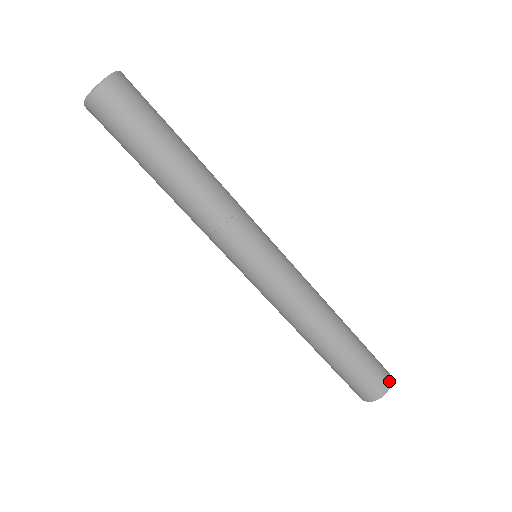
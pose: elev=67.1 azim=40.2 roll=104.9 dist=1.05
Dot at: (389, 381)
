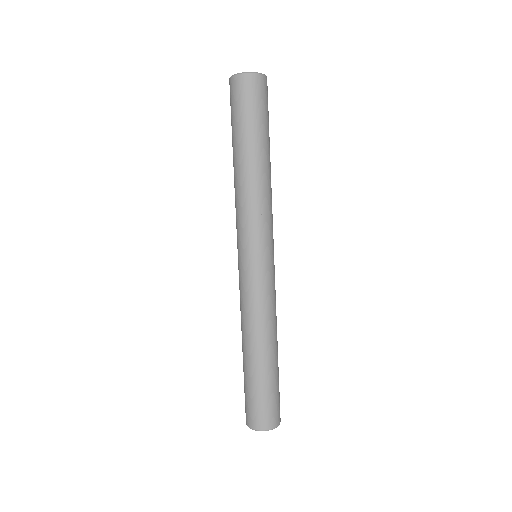
Dot at: (275, 425)
